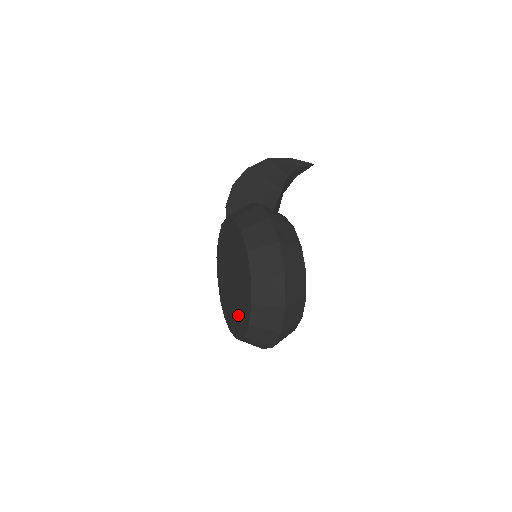
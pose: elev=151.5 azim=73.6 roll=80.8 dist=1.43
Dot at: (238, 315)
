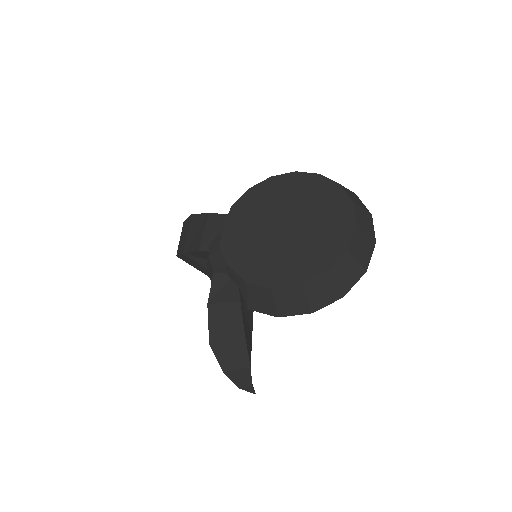
Dot at: (321, 242)
